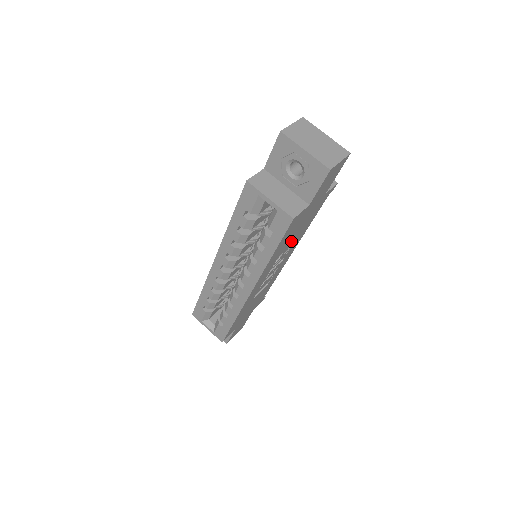
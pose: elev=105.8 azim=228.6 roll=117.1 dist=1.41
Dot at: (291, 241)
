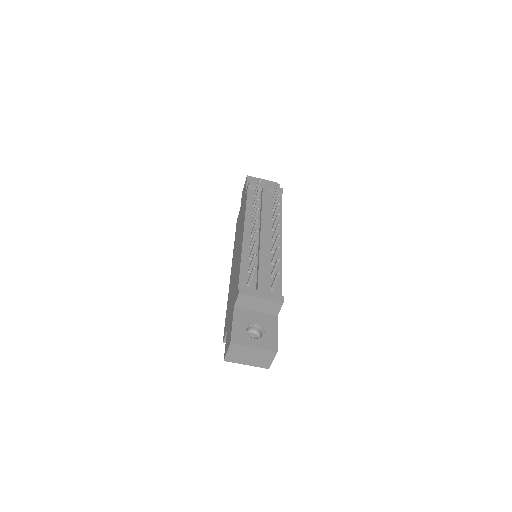
Dot at: occluded
